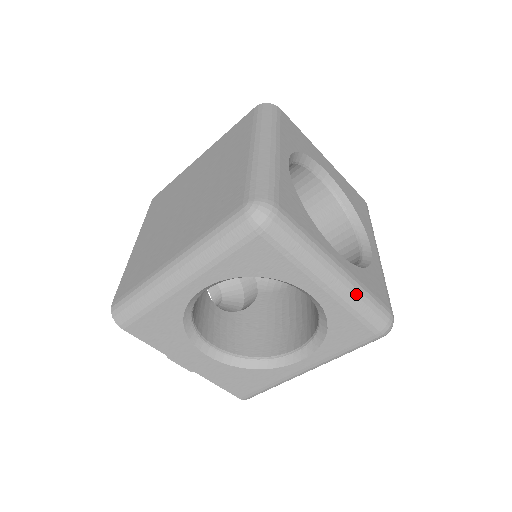
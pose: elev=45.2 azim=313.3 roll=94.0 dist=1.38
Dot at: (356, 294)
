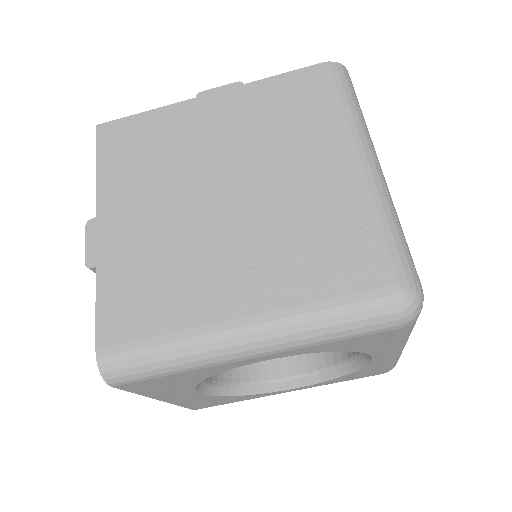
Dot at: occluded
